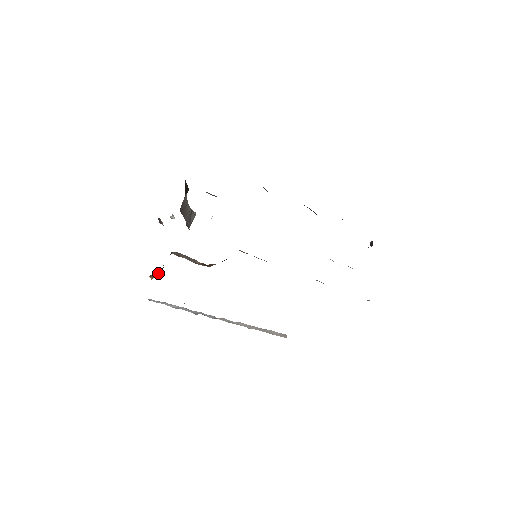
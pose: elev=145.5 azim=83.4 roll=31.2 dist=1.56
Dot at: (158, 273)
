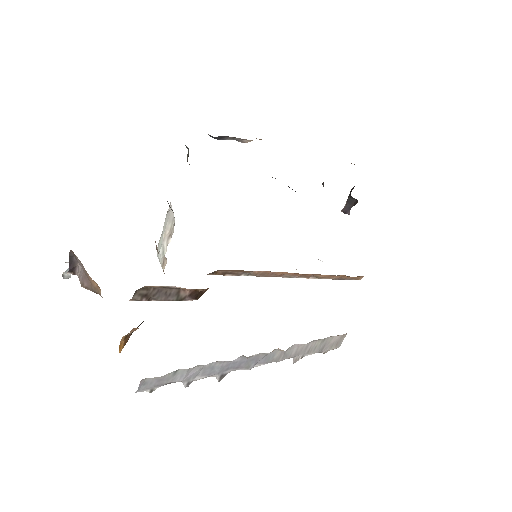
Dot at: occluded
